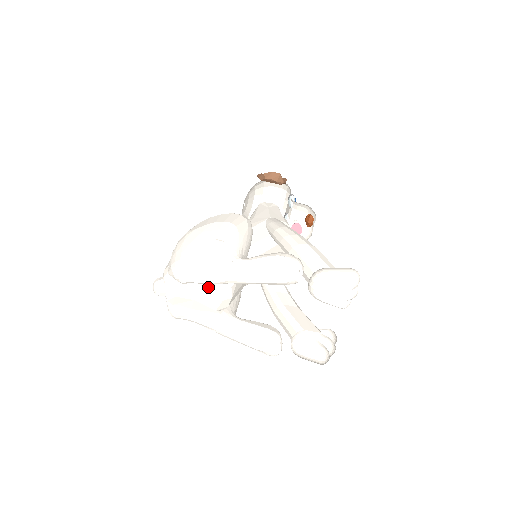
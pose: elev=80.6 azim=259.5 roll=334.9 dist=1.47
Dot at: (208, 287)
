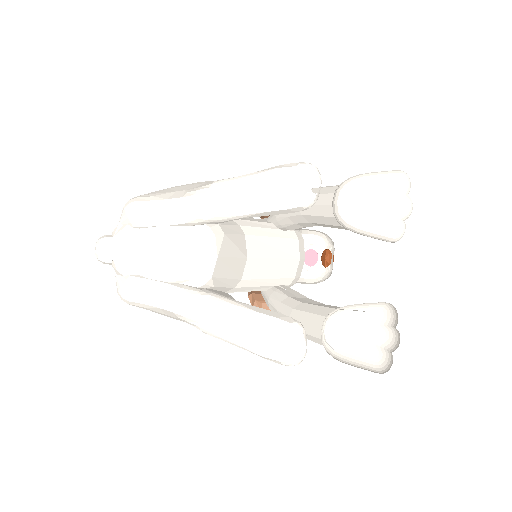
Dot at: (178, 232)
